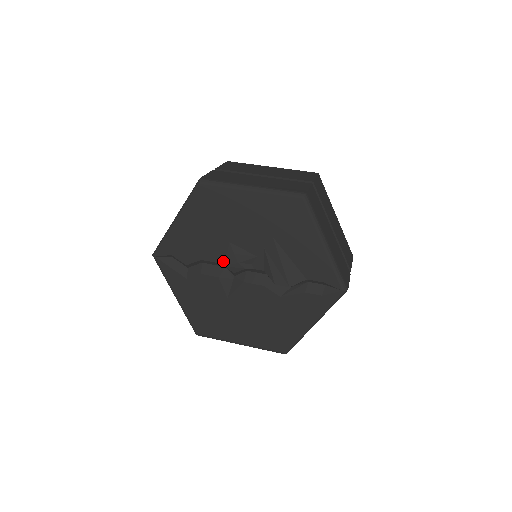
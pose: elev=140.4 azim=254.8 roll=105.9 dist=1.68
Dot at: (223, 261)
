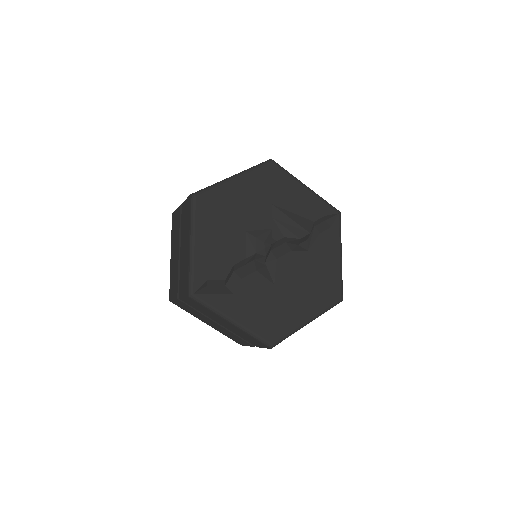
Dot at: (252, 251)
